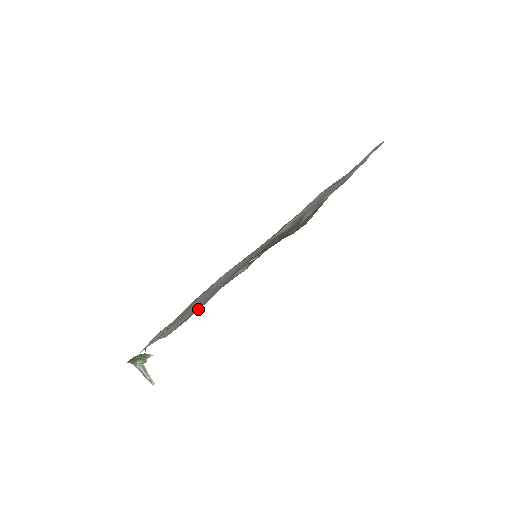
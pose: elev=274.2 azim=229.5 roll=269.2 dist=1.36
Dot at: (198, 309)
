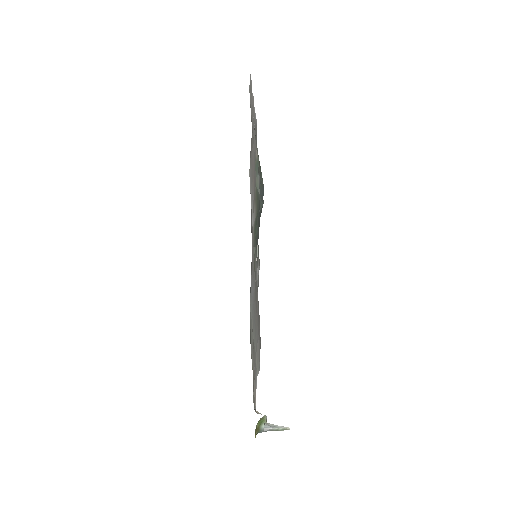
Dot at: (259, 327)
